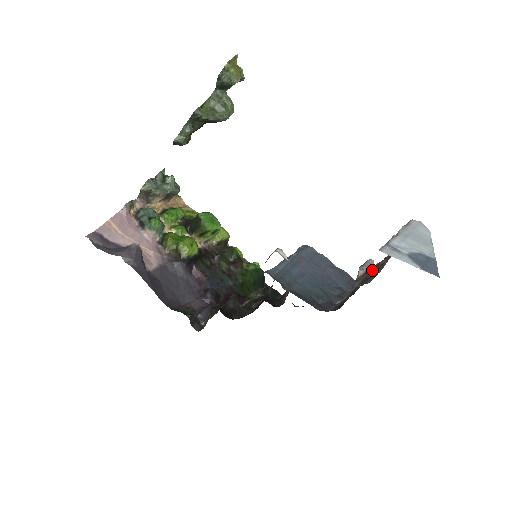
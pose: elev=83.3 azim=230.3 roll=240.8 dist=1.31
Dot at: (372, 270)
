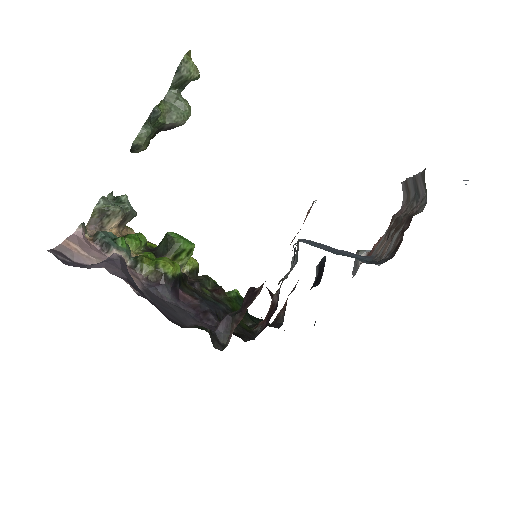
Dot at: (403, 217)
